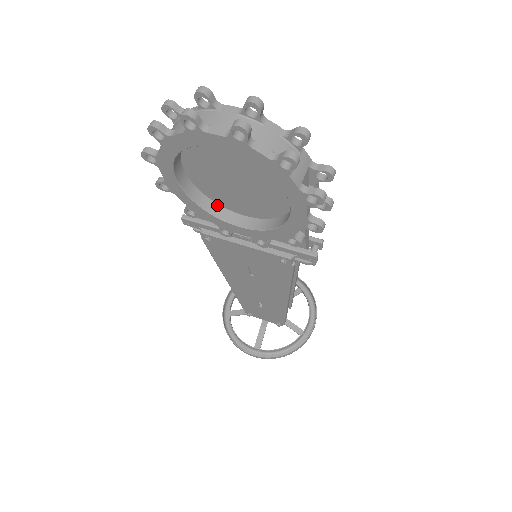
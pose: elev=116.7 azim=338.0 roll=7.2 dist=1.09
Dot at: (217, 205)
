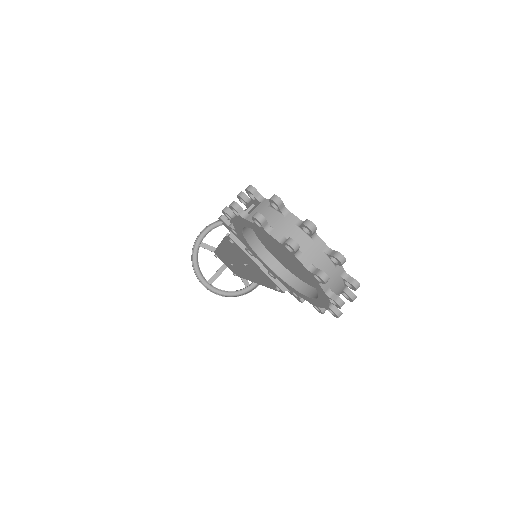
Dot at: (257, 239)
